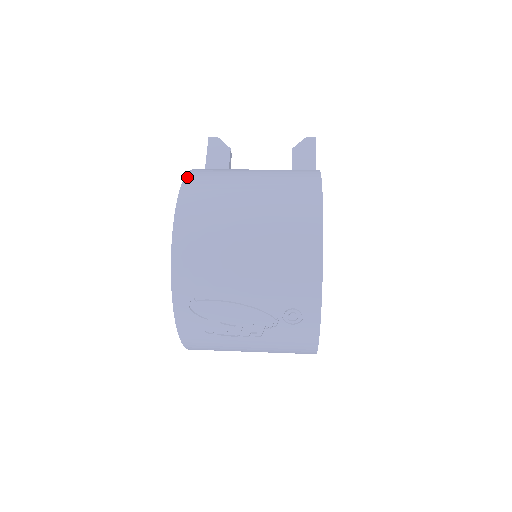
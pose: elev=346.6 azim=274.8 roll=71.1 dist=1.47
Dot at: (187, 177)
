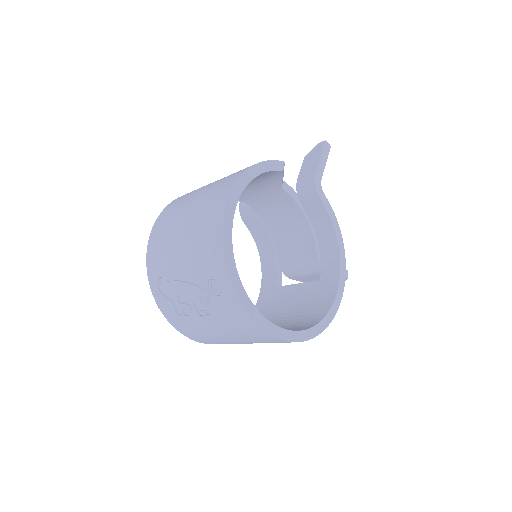
Dot at: occluded
